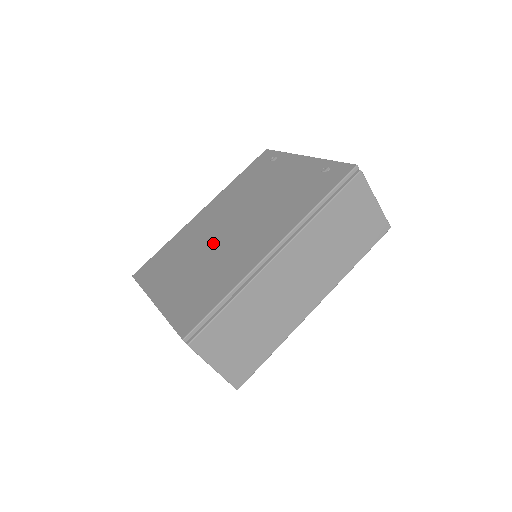
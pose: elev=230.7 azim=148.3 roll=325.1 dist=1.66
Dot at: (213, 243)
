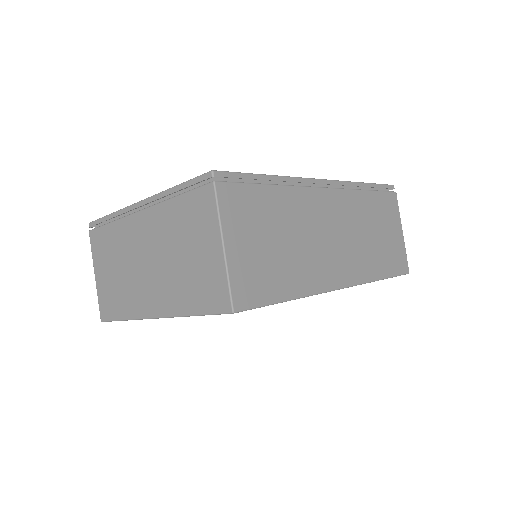
Dot at: occluded
